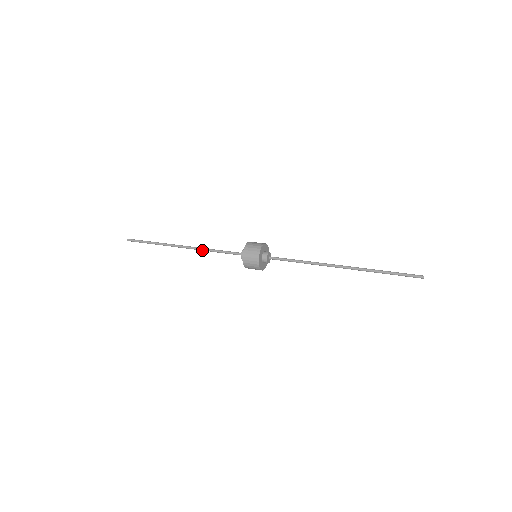
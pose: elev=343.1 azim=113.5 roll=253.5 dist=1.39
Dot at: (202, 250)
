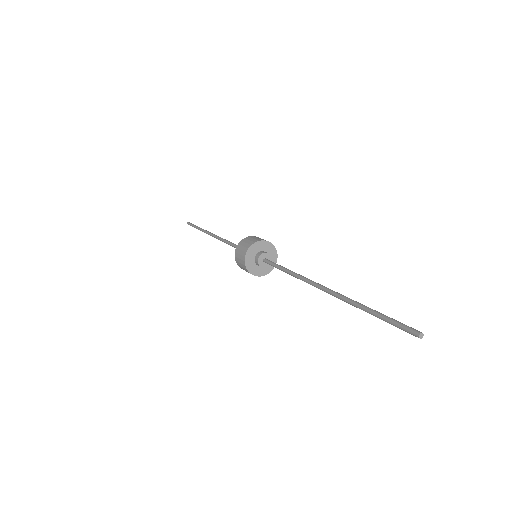
Dot at: (223, 241)
